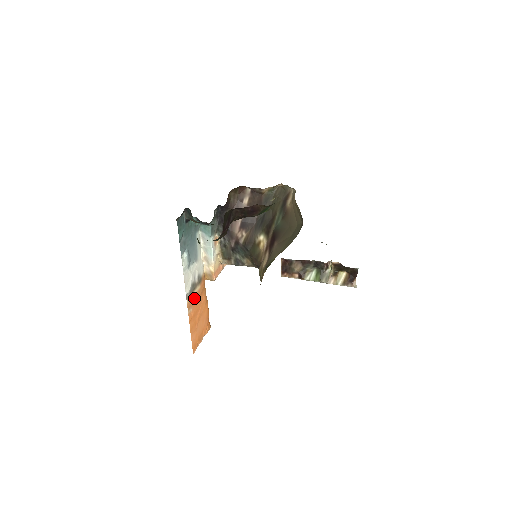
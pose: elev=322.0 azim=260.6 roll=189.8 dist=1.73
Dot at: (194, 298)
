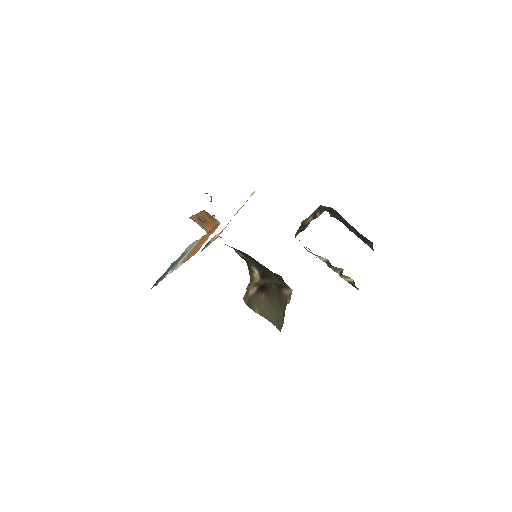
Dot at: (190, 254)
